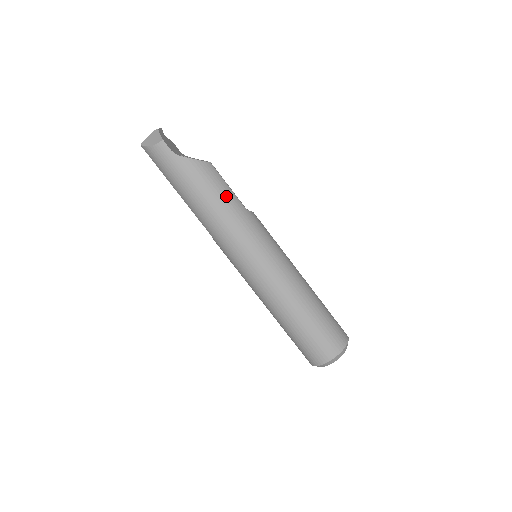
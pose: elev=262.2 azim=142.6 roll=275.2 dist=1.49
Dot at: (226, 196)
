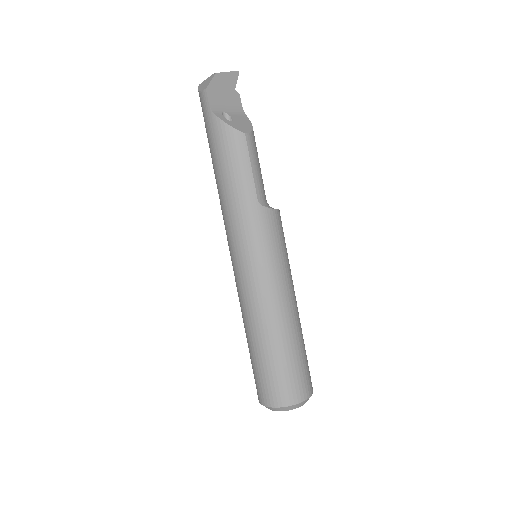
Dot at: (240, 178)
